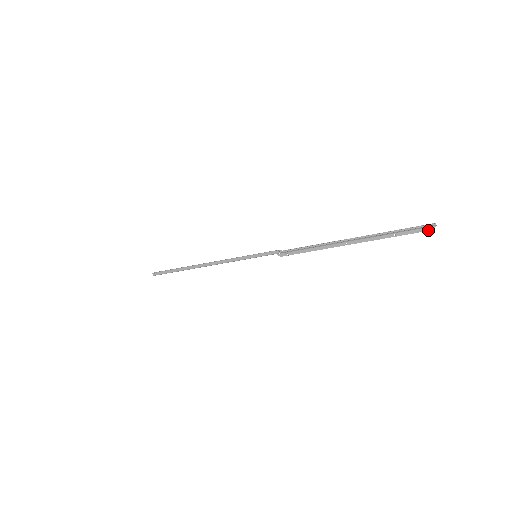
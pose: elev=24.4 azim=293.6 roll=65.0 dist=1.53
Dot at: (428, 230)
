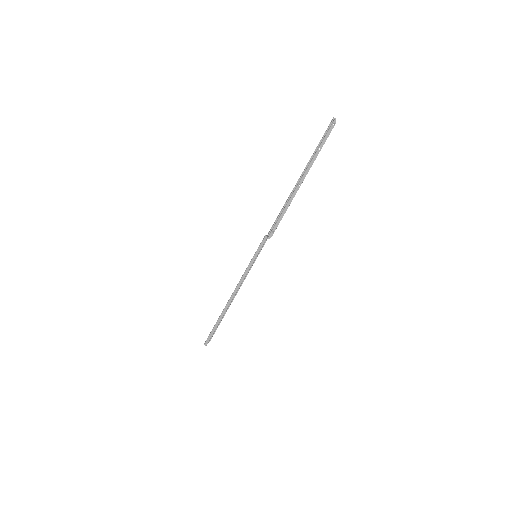
Dot at: (334, 125)
